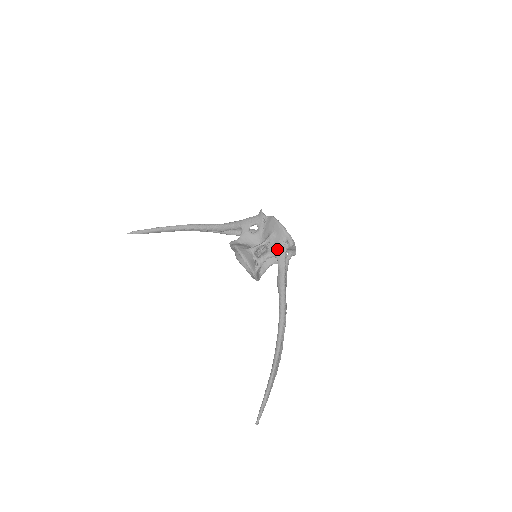
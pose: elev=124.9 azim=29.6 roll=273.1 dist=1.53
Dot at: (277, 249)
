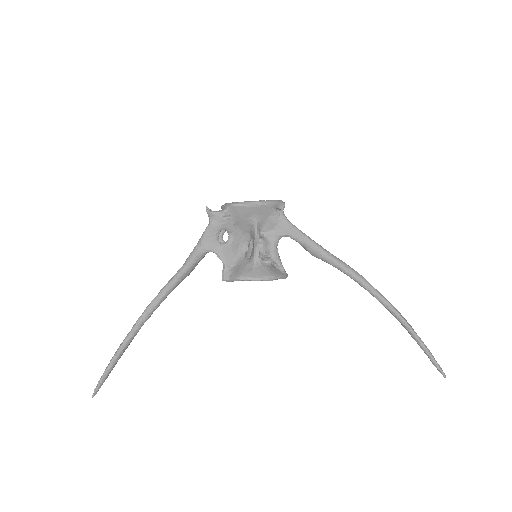
Dot at: (277, 228)
